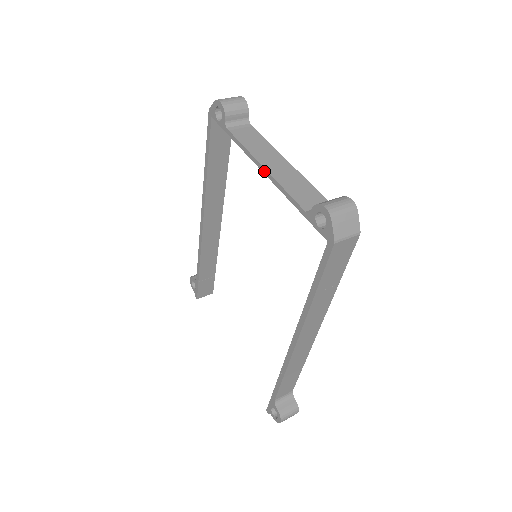
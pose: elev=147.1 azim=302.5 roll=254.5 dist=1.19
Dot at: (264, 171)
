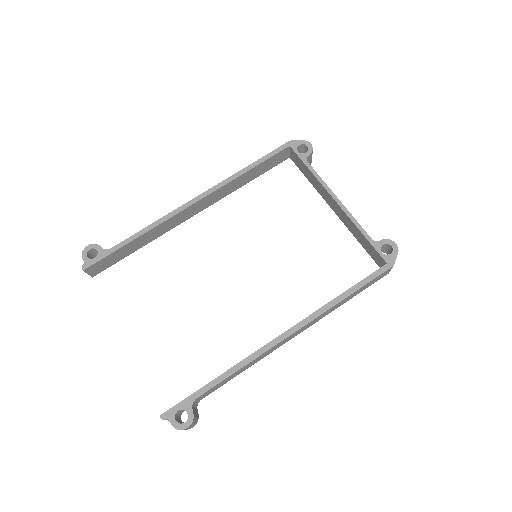
Dot at: (339, 202)
